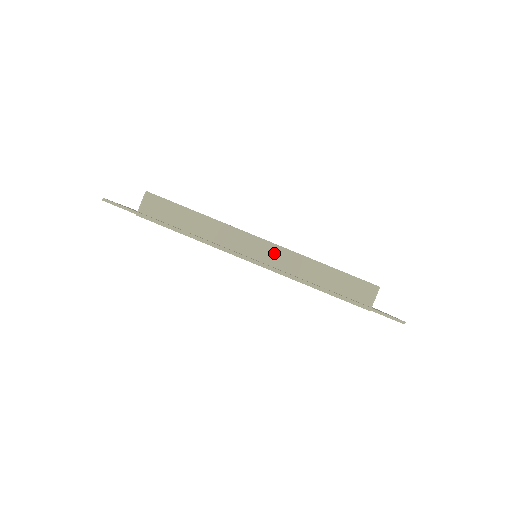
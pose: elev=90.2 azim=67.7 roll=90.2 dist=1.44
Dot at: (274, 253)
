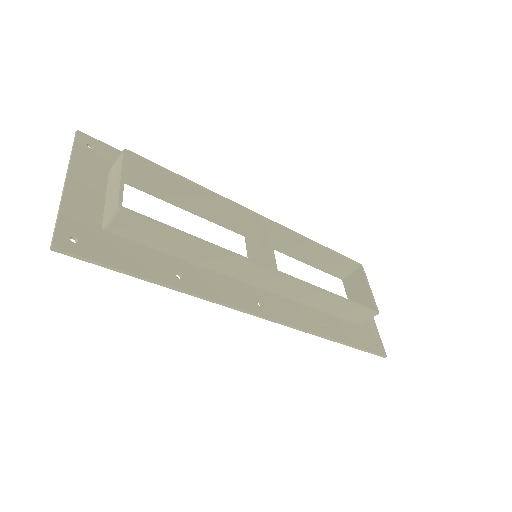
Dot at: (283, 284)
